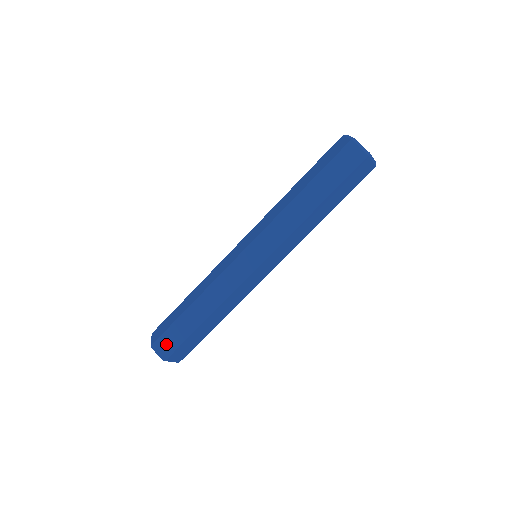
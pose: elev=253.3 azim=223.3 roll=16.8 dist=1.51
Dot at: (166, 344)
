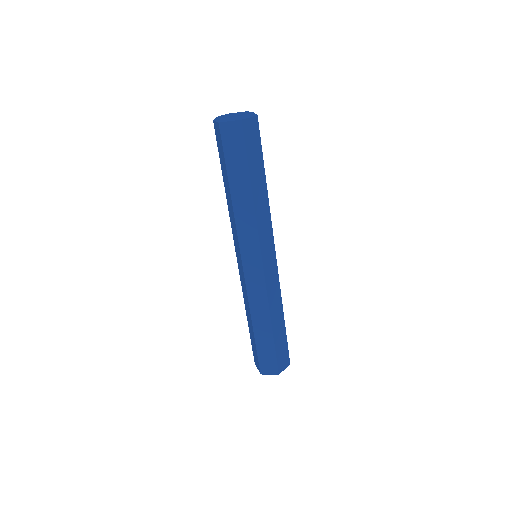
Dot at: (267, 365)
